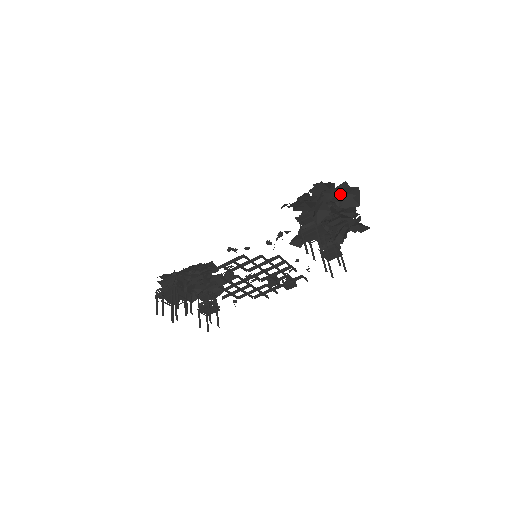
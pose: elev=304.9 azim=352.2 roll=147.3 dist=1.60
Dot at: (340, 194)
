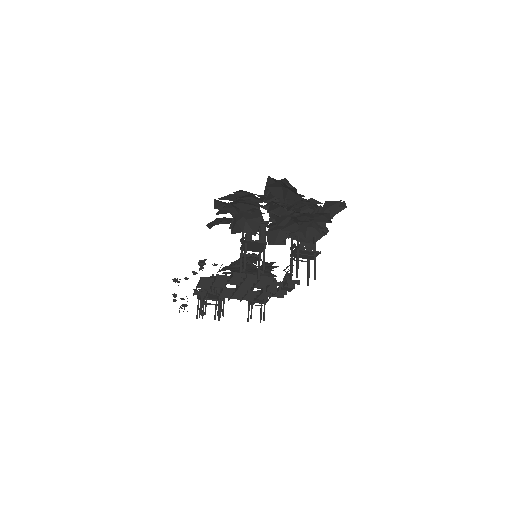
Dot at: occluded
